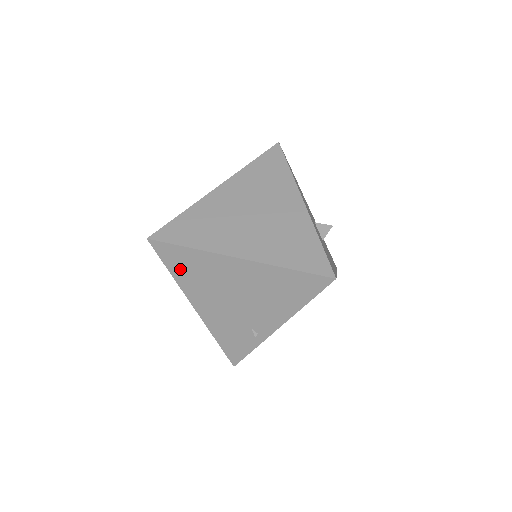
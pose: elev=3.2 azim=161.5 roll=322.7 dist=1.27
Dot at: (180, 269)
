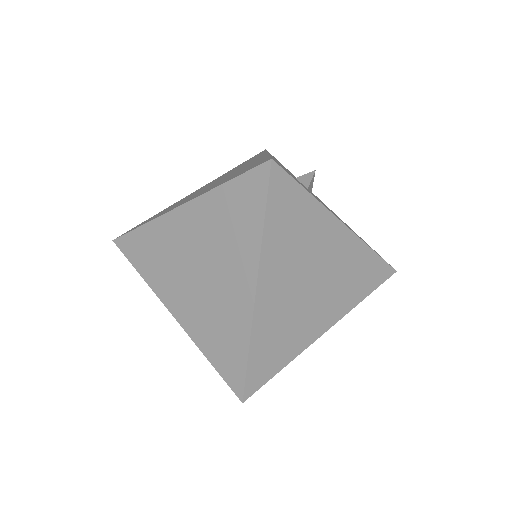
Dot at: occluded
